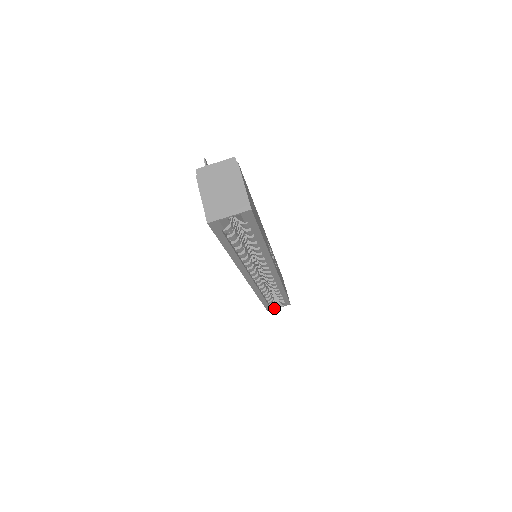
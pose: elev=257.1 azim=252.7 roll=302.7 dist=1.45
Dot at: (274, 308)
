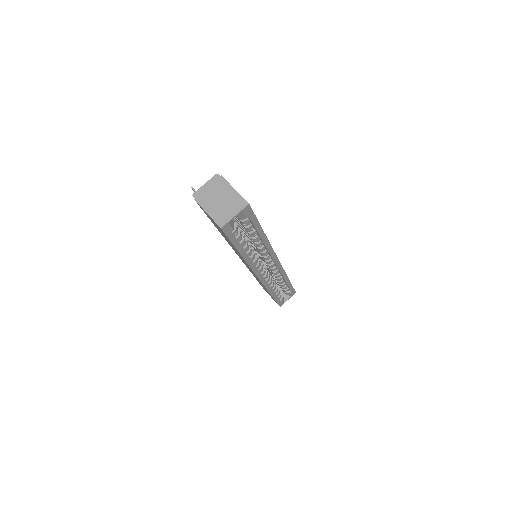
Dot at: (284, 302)
